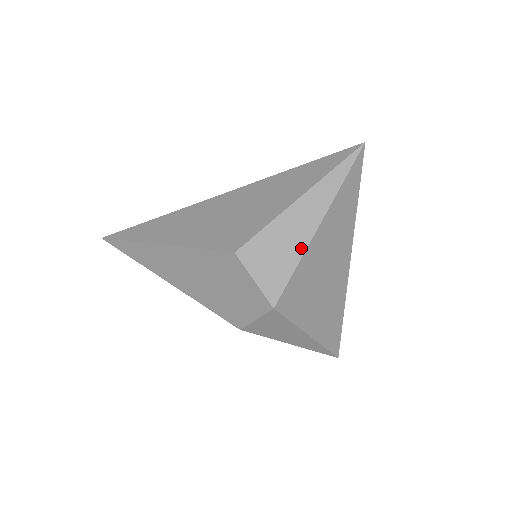
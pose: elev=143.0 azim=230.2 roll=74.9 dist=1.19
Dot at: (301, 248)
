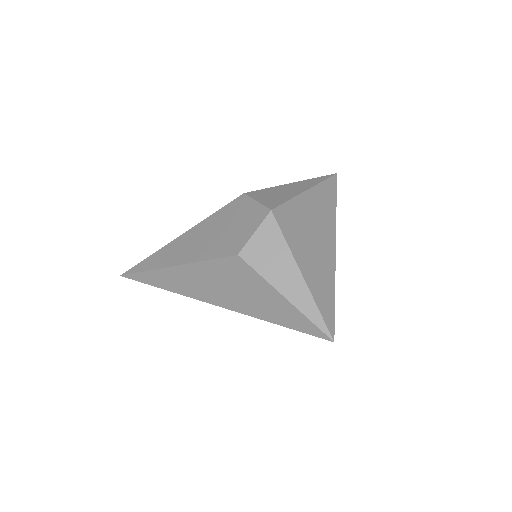
Dot at: (294, 194)
